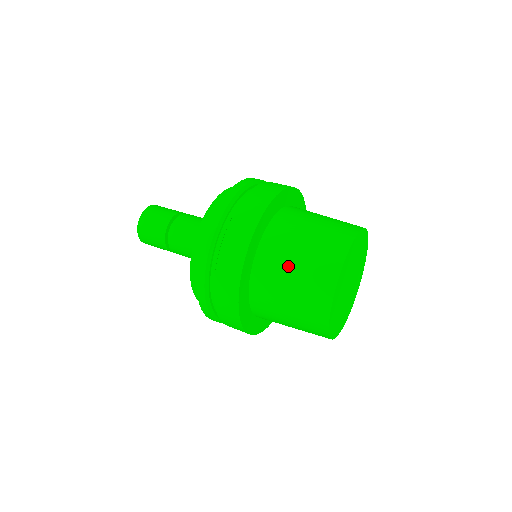
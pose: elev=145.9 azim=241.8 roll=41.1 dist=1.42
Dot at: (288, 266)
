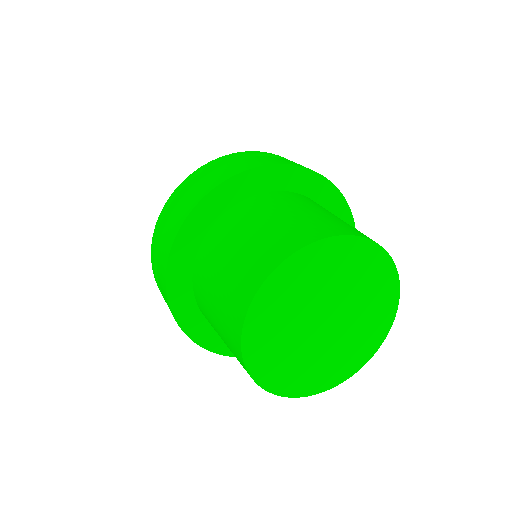
Dot at: (211, 316)
